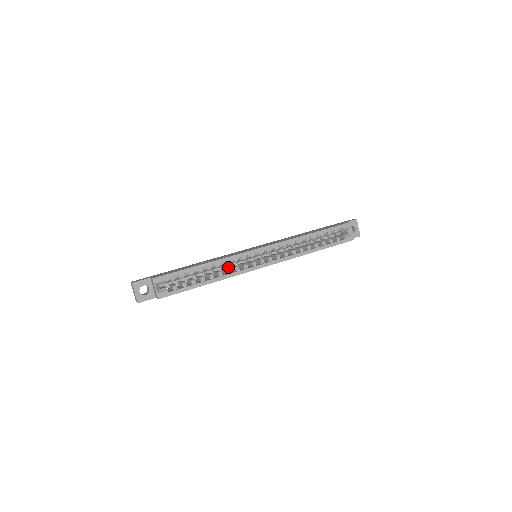
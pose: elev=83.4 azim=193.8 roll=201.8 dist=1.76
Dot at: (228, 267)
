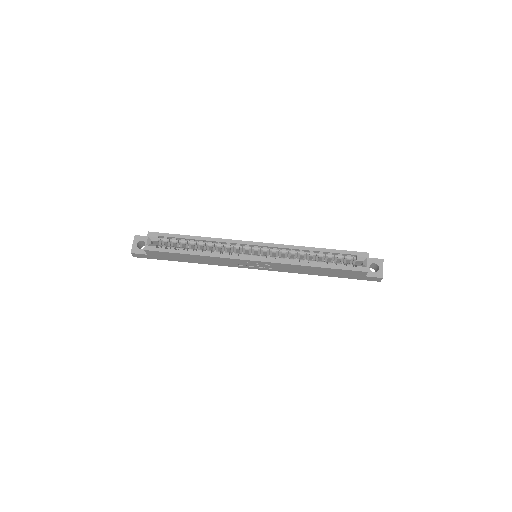
Dot at: occluded
